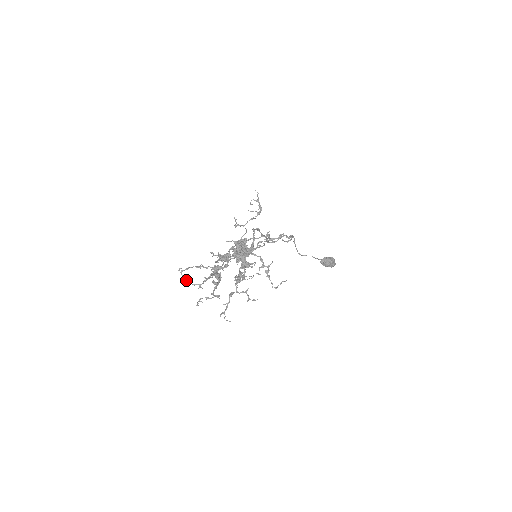
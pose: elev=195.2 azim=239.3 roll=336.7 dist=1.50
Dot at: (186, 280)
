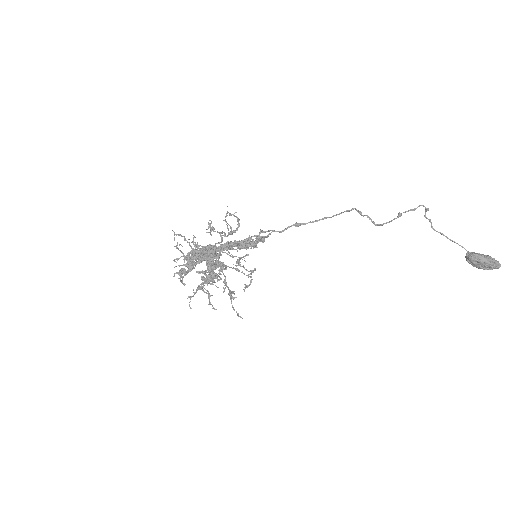
Dot at: (177, 244)
